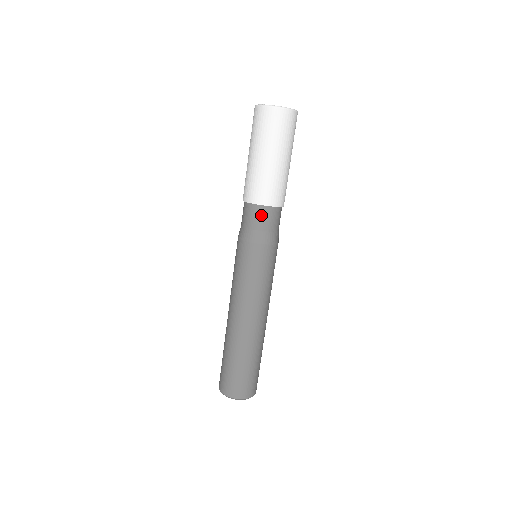
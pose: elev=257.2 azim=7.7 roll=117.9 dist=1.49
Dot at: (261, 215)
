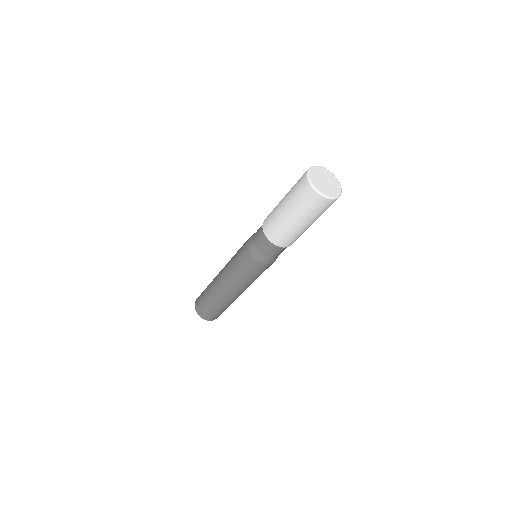
Dot at: (269, 247)
